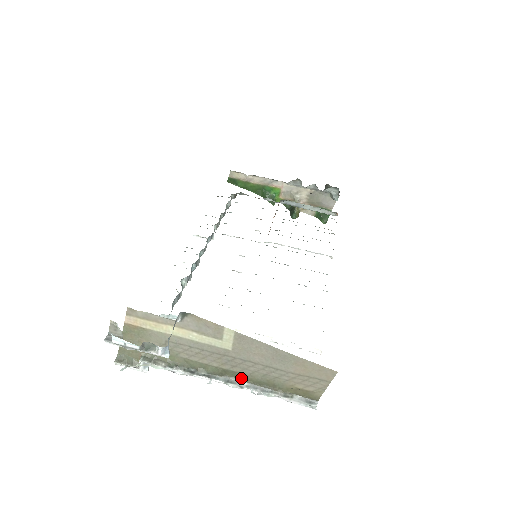
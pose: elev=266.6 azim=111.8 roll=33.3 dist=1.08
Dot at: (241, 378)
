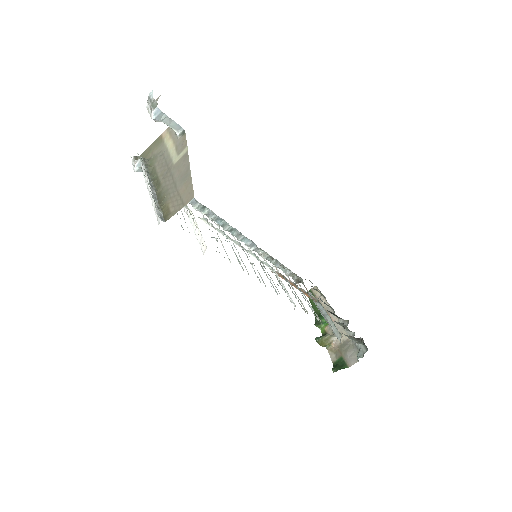
Dot at: (157, 190)
